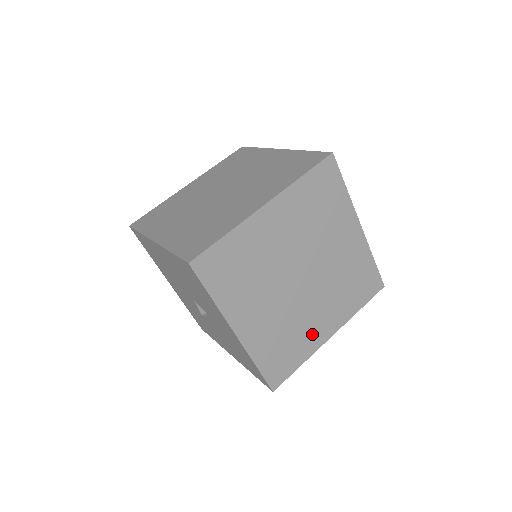
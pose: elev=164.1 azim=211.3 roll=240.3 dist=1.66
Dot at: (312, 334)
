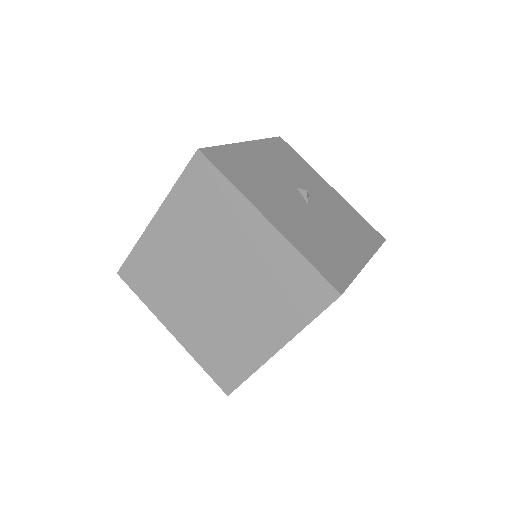
Dot at: (250, 345)
